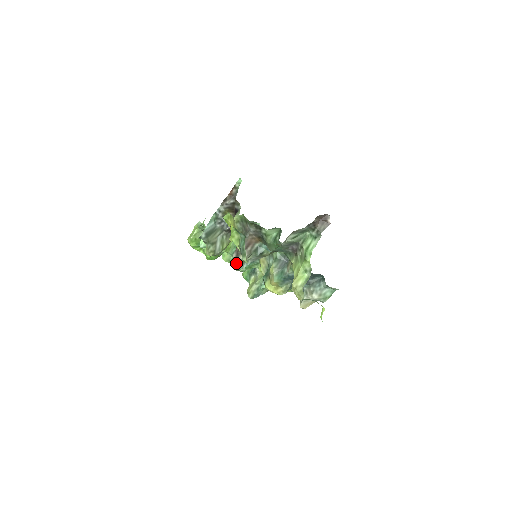
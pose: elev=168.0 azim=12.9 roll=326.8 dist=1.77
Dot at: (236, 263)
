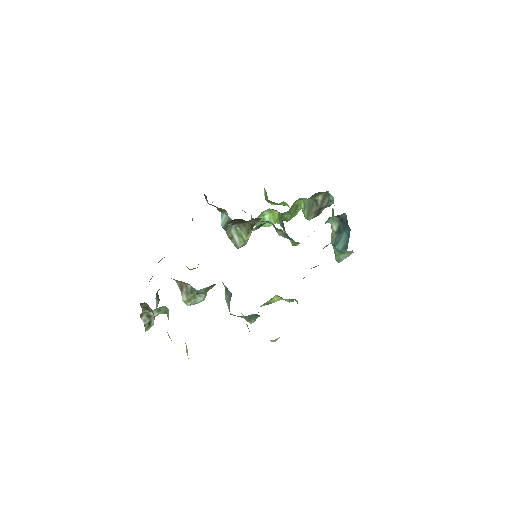
Dot at: occluded
